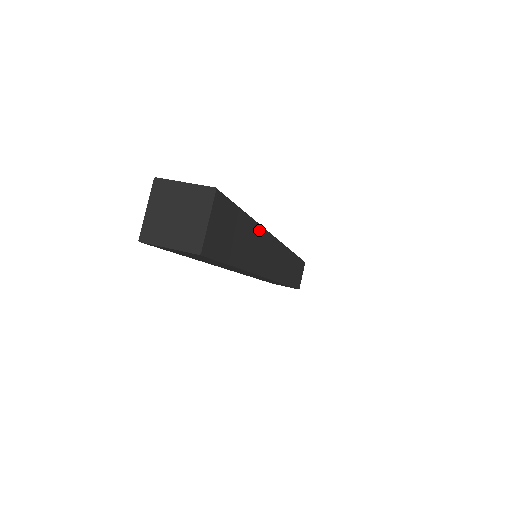
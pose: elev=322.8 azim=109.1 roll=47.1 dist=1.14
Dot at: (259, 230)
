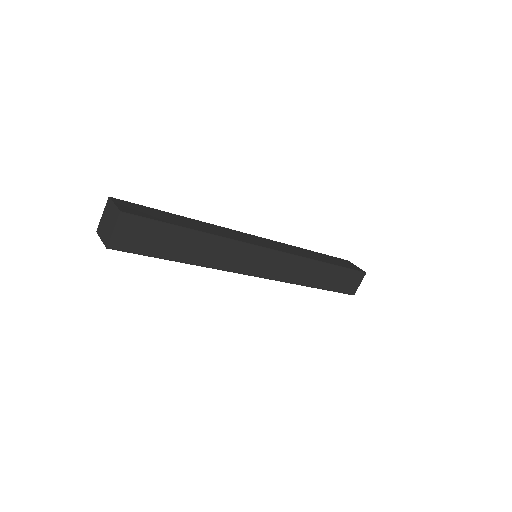
Dot at: (214, 239)
